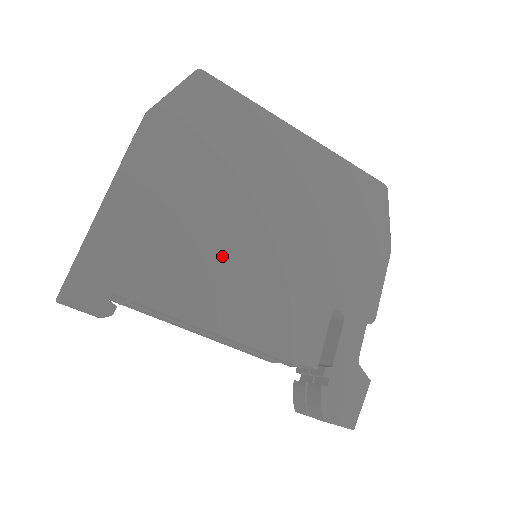
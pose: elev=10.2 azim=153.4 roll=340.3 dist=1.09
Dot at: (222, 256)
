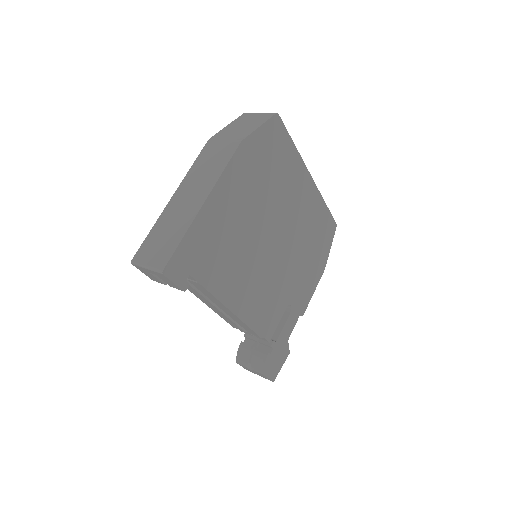
Dot at: (249, 258)
